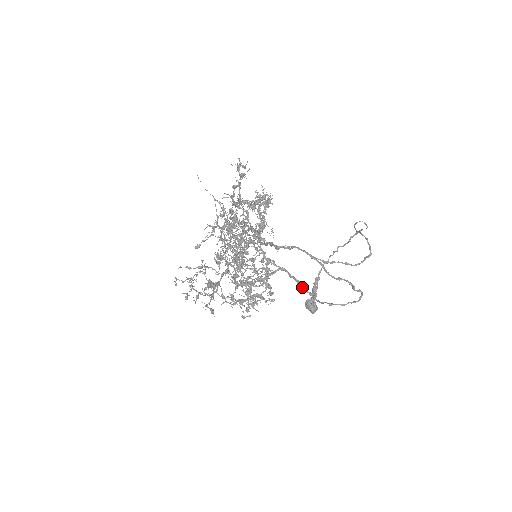
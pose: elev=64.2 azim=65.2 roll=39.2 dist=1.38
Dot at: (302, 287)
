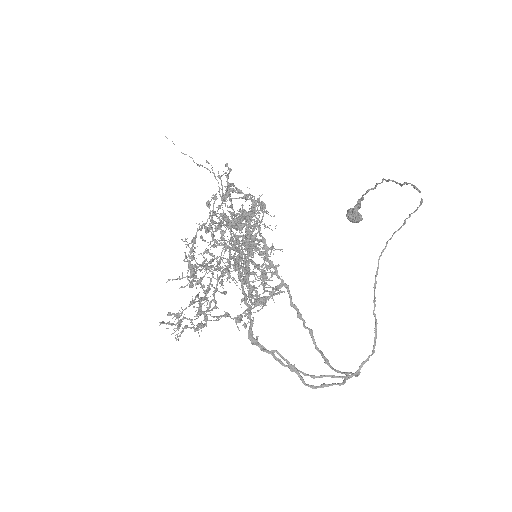
Dot at: (303, 321)
